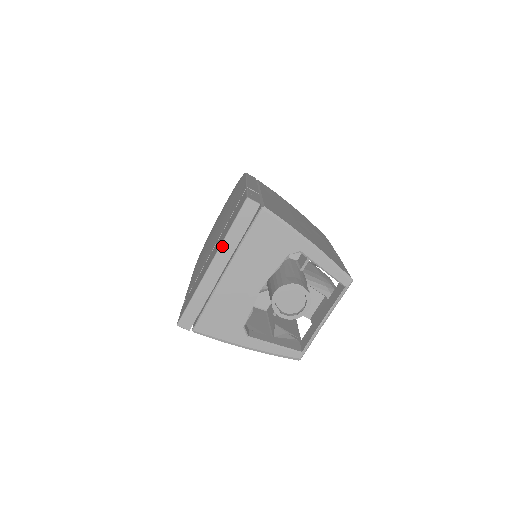
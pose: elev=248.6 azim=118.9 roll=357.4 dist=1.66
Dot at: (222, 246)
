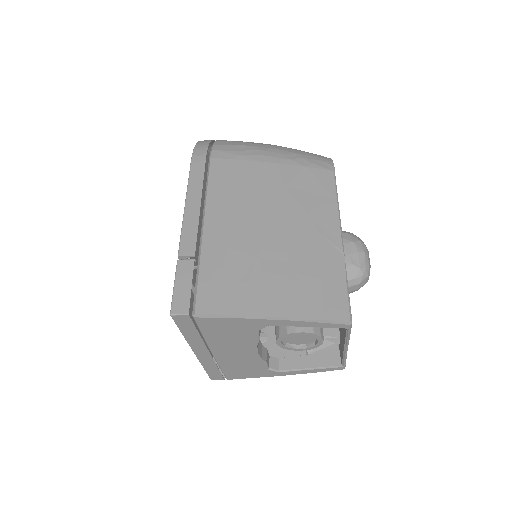
Dot at: (189, 343)
